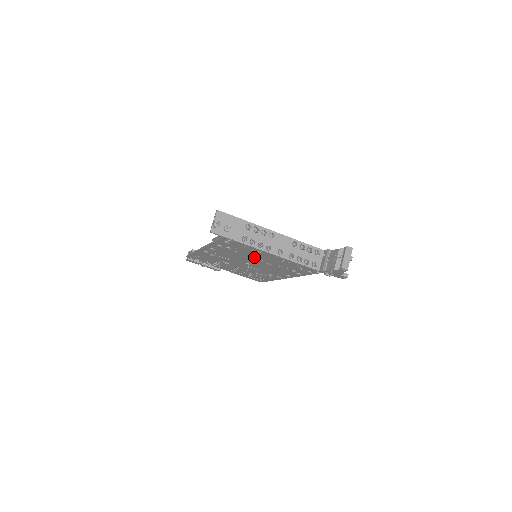
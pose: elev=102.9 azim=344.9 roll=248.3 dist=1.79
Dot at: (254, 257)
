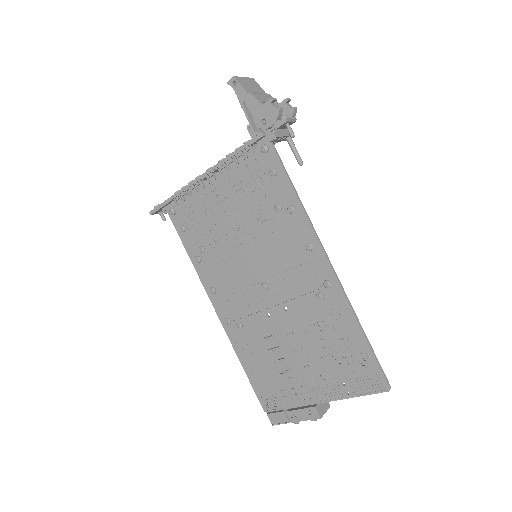
Dot at: (232, 239)
